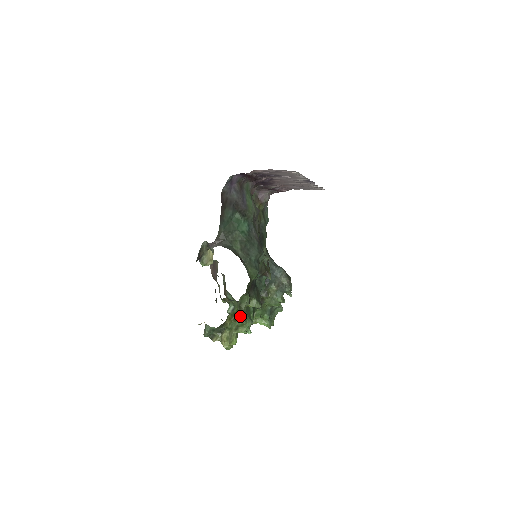
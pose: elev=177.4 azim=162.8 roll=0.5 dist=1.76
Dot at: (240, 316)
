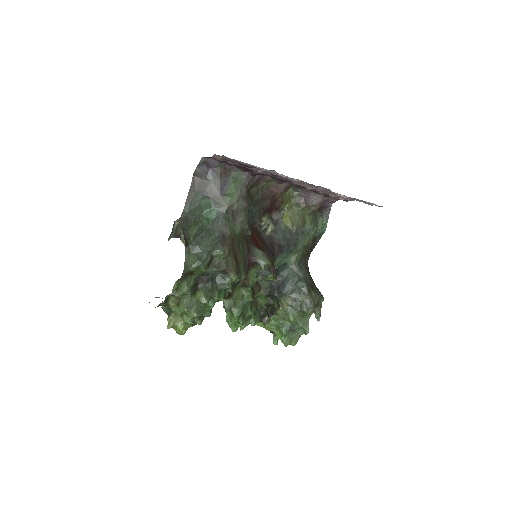
Dot at: (184, 303)
